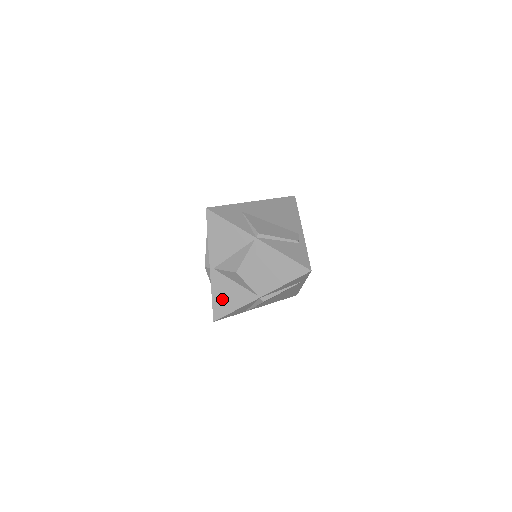
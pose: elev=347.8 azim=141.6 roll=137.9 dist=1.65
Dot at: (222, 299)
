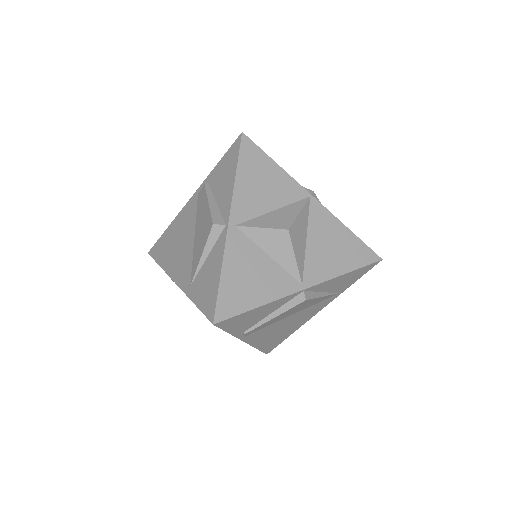
Dot at: (239, 282)
